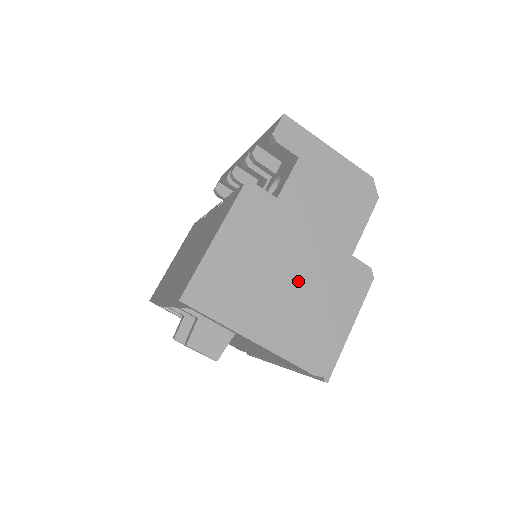
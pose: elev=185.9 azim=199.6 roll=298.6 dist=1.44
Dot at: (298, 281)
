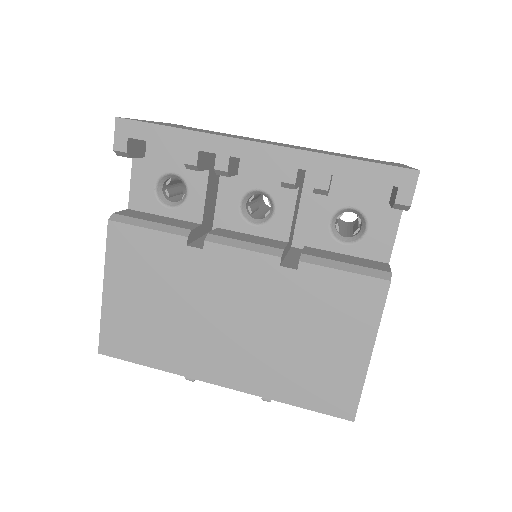
Dot at: occluded
